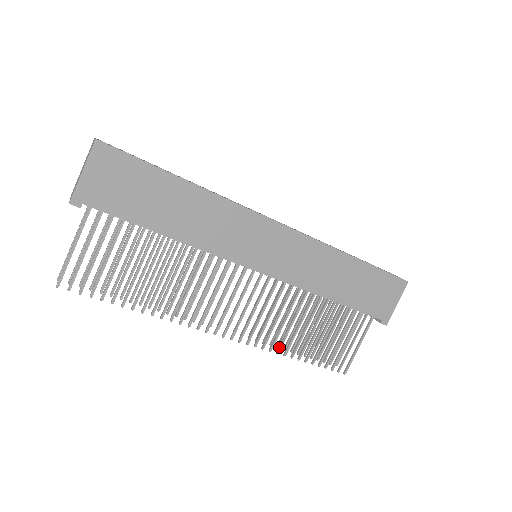
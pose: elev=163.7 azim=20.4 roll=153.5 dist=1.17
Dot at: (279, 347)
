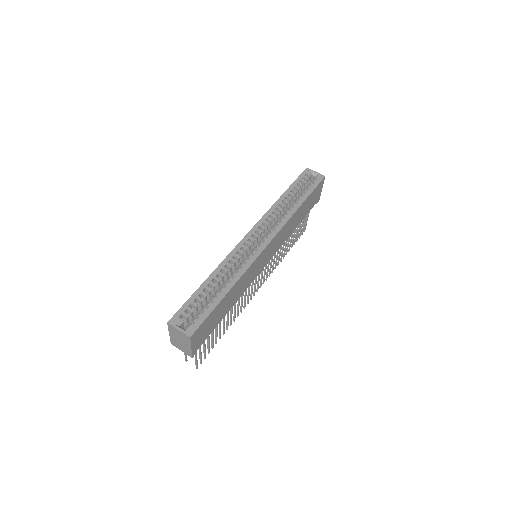
Dot at: (278, 263)
